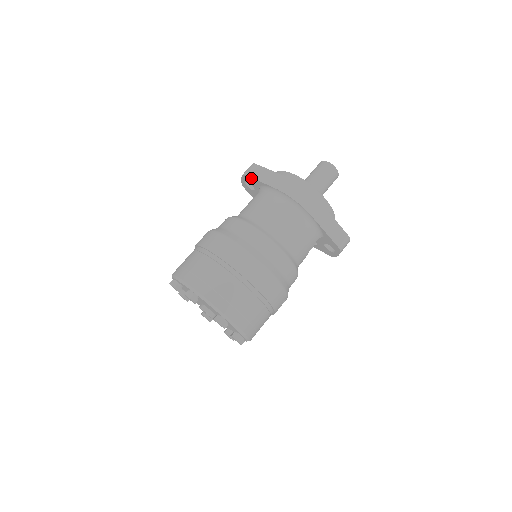
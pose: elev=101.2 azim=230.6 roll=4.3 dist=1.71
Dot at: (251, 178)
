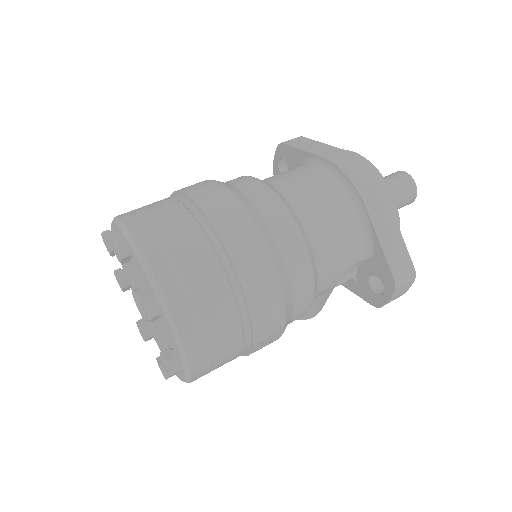
Dot at: (289, 147)
